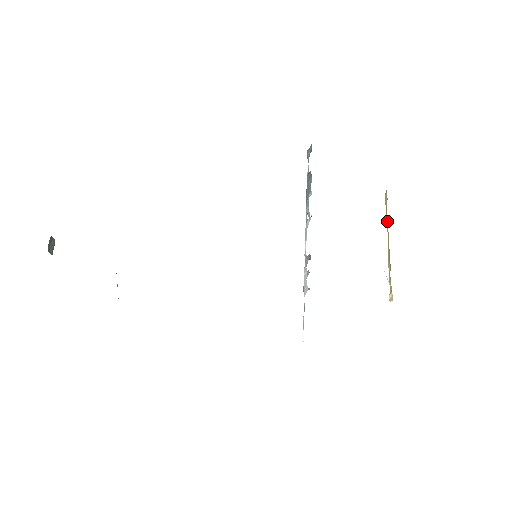
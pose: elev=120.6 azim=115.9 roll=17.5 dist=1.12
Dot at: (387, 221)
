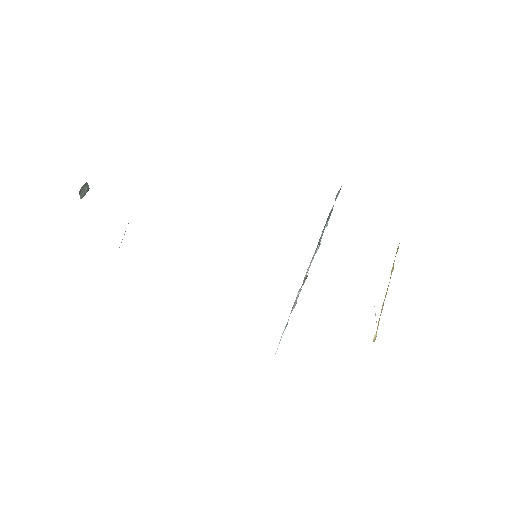
Dot at: (392, 269)
